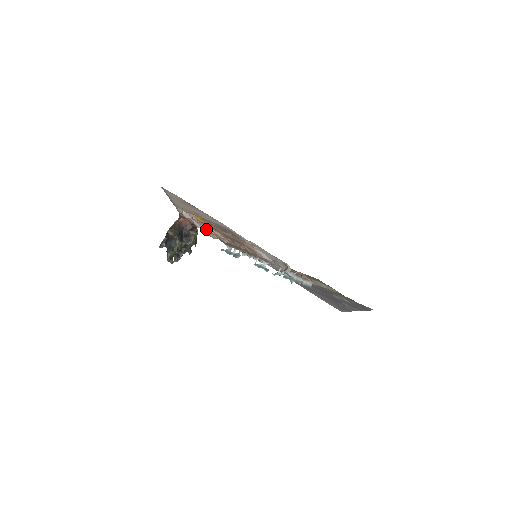
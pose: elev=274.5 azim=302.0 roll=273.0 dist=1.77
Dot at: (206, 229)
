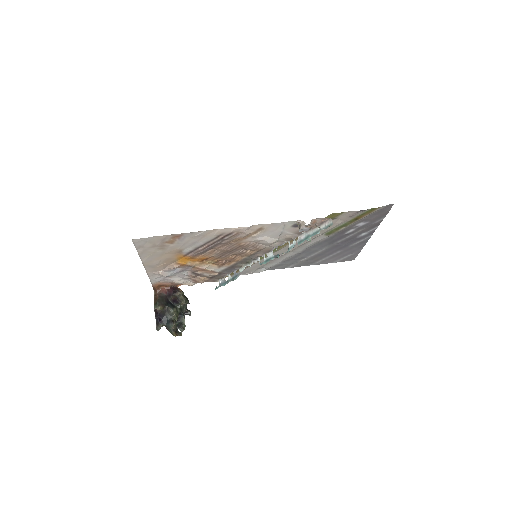
Dot at: (191, 273)
